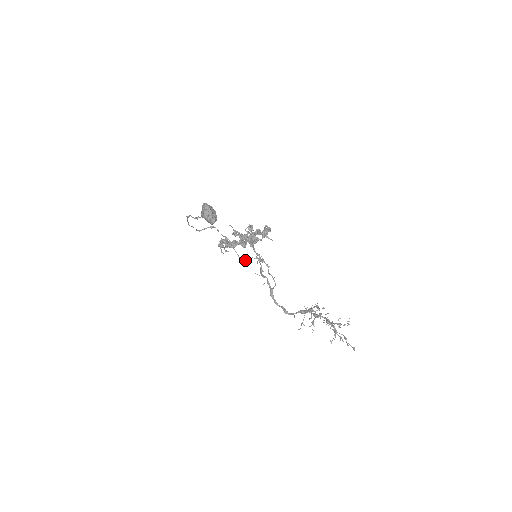
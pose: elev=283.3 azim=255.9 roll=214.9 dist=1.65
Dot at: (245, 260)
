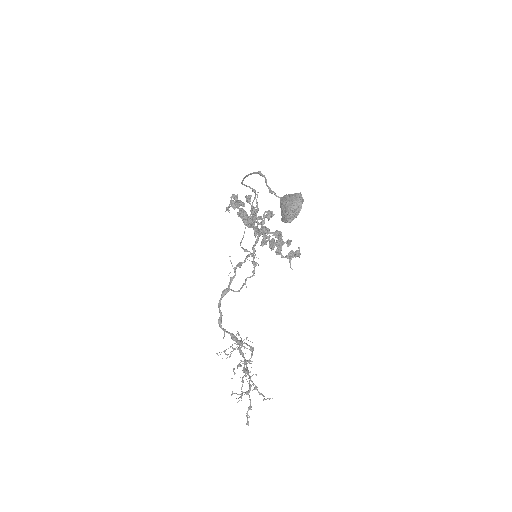
Dot at: (243, 248)
